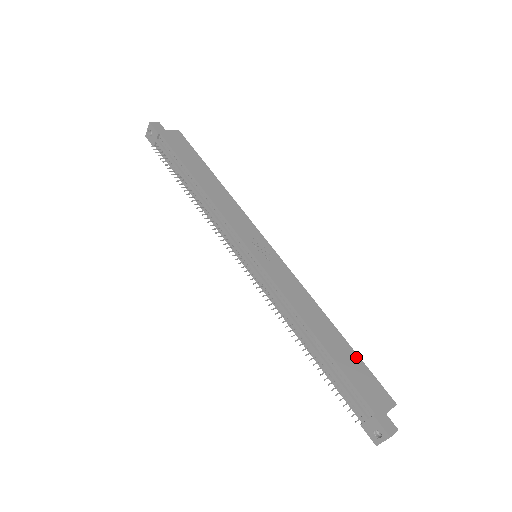
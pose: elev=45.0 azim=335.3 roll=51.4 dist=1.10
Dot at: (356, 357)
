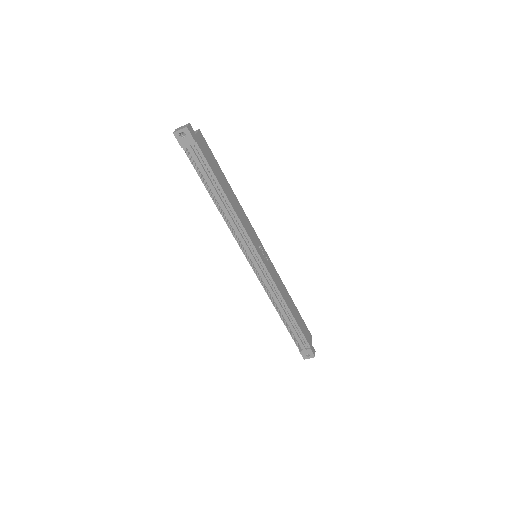
Dot at: (300, 316)
